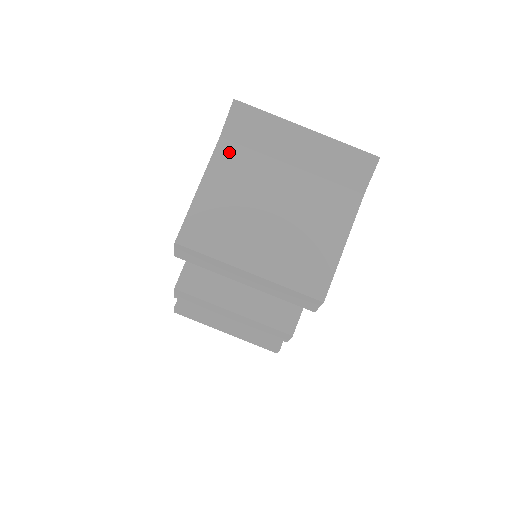
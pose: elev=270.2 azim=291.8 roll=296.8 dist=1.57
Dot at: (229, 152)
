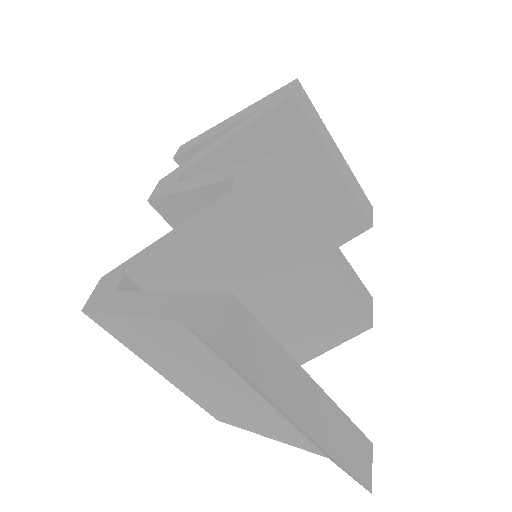
Dot at: (185, 336)
